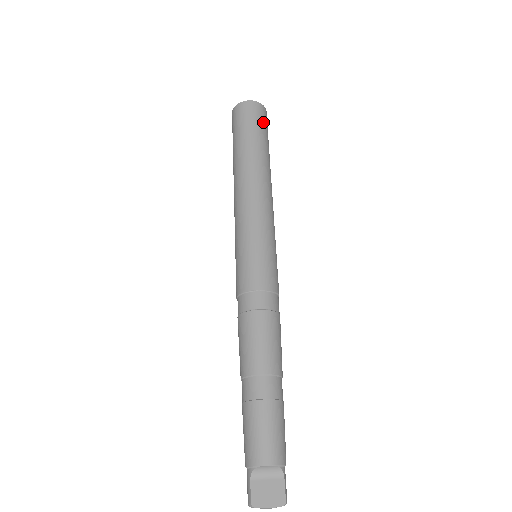
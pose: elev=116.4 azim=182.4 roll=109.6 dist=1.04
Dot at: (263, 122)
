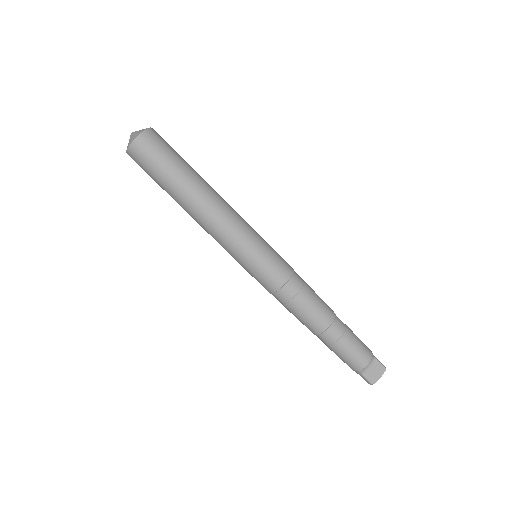
Dot at: (165, 146)
